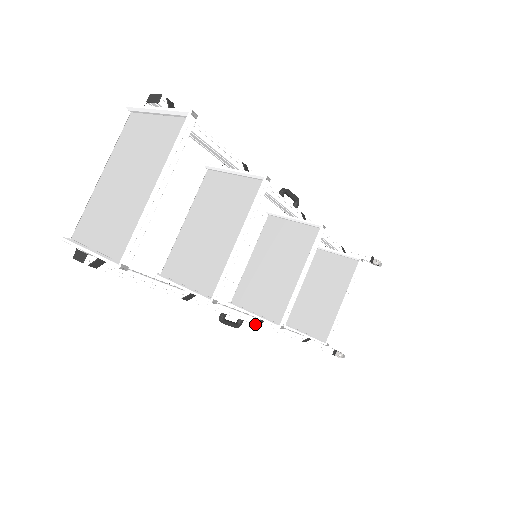
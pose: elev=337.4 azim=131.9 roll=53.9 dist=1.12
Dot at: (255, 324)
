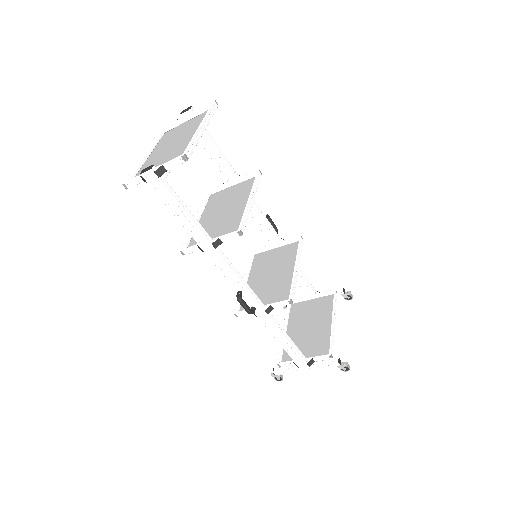
Dot at: (266, 312)
